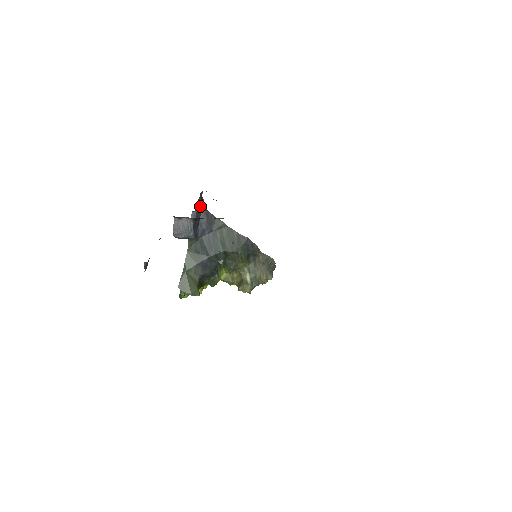
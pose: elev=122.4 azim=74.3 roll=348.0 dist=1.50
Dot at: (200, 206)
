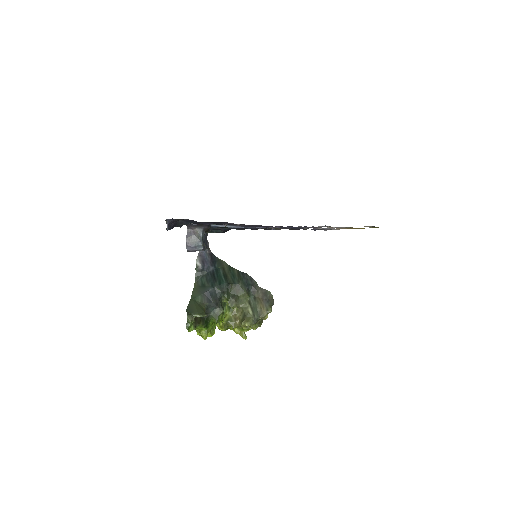
Dot at: (206, 240)
